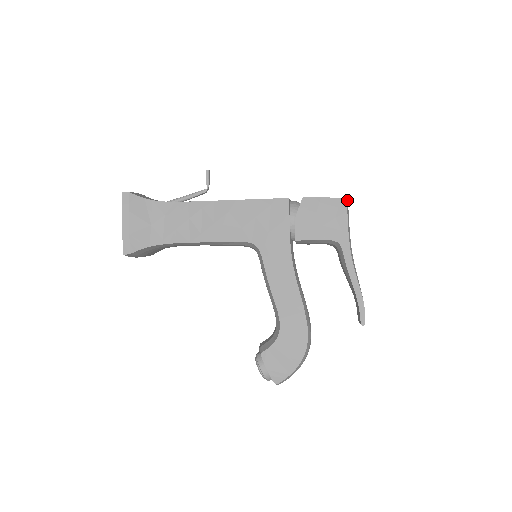
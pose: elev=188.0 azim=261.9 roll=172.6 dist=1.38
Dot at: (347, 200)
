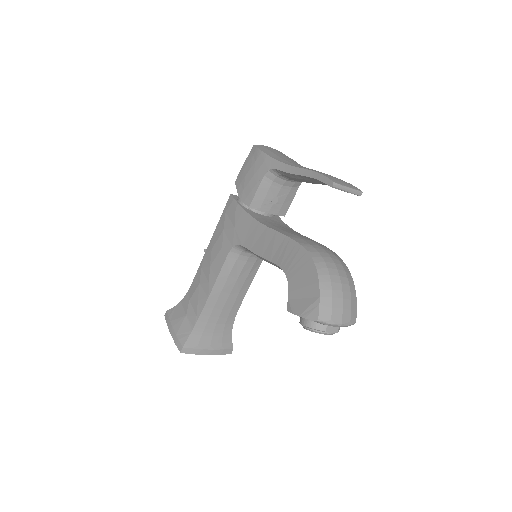
Dot at: (259, 146)
